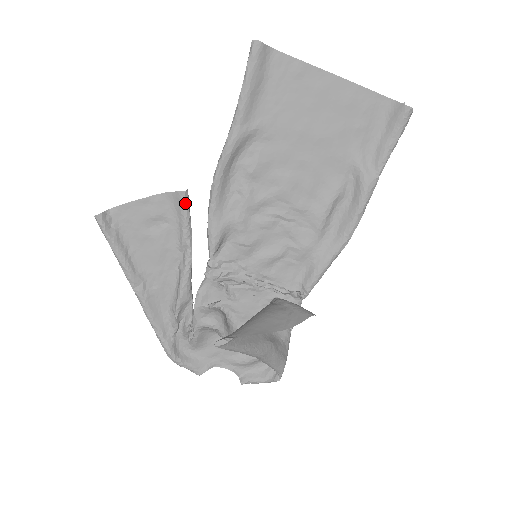
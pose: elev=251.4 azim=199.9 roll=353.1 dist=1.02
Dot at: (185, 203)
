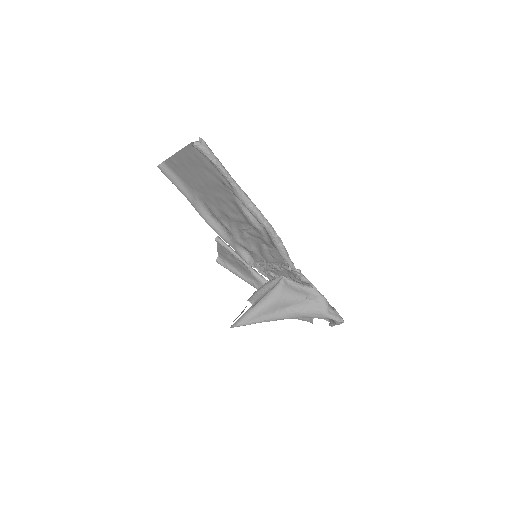
Dot at: (220, 244)
